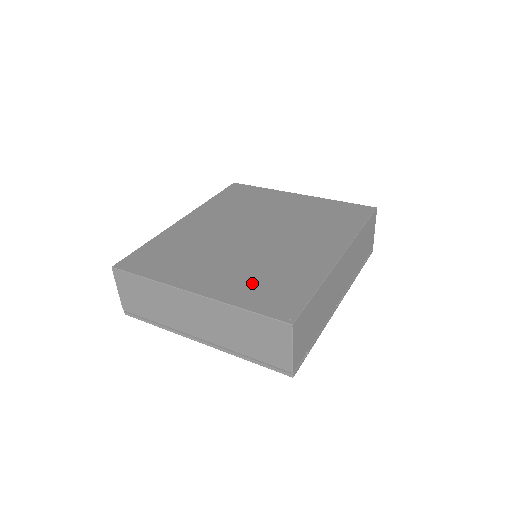
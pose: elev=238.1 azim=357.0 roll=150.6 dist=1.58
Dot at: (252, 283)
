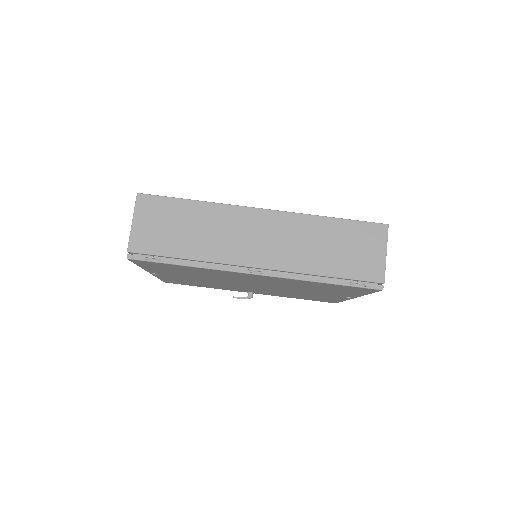
Dot at: occluded
